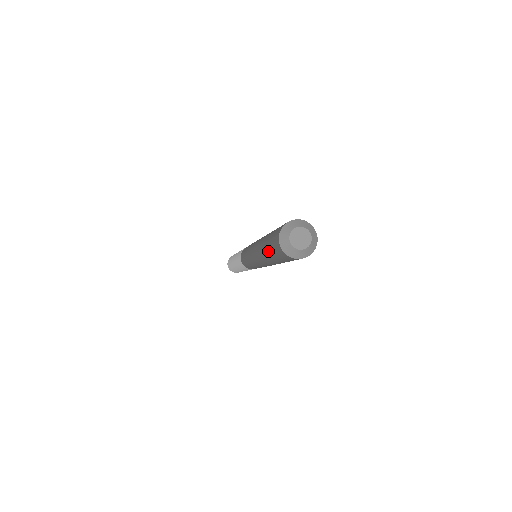
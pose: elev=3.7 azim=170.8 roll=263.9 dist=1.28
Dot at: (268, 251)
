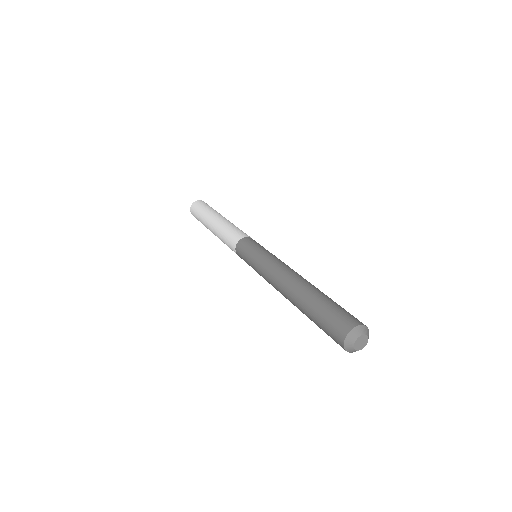
Dot at: (314, 317)
